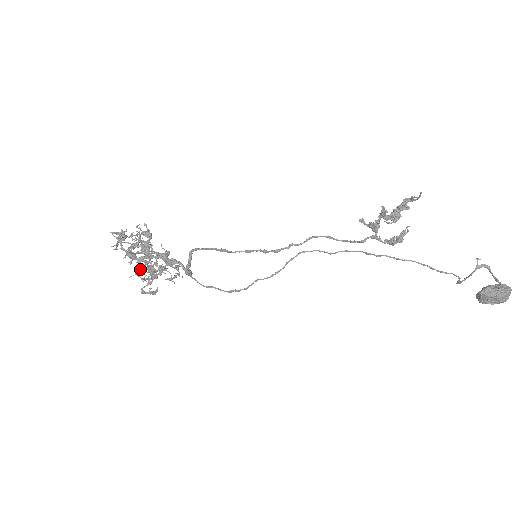
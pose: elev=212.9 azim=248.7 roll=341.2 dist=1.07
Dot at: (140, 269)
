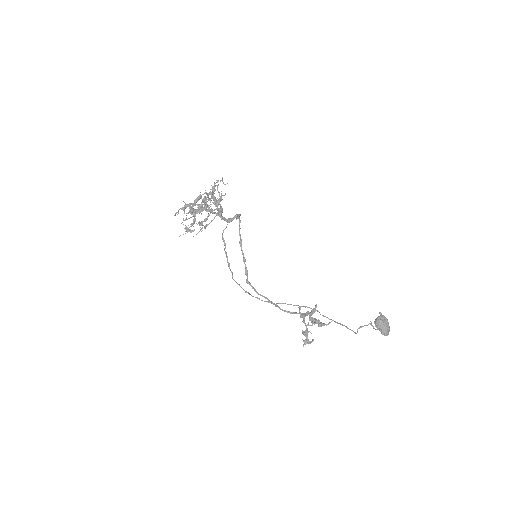
Dot at: (194, 205)
